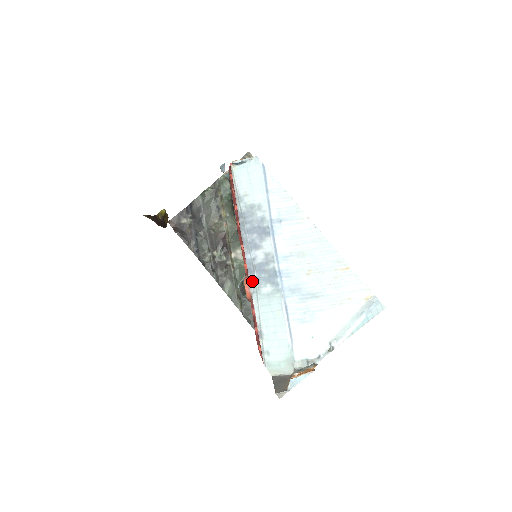
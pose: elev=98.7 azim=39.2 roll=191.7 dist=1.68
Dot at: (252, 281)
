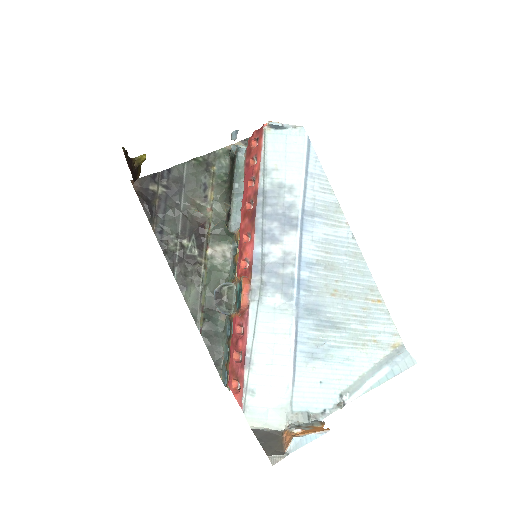
Dot at: (255, 284)
